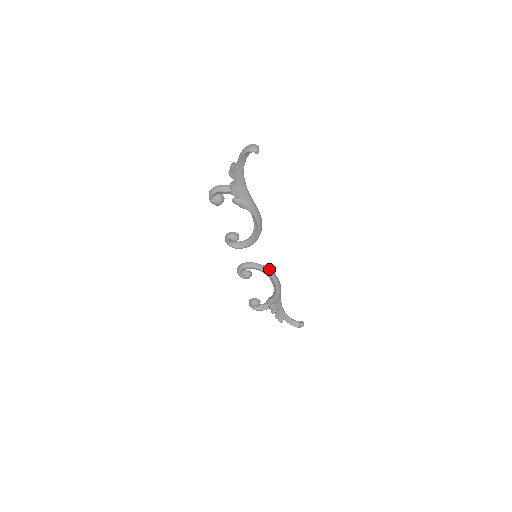
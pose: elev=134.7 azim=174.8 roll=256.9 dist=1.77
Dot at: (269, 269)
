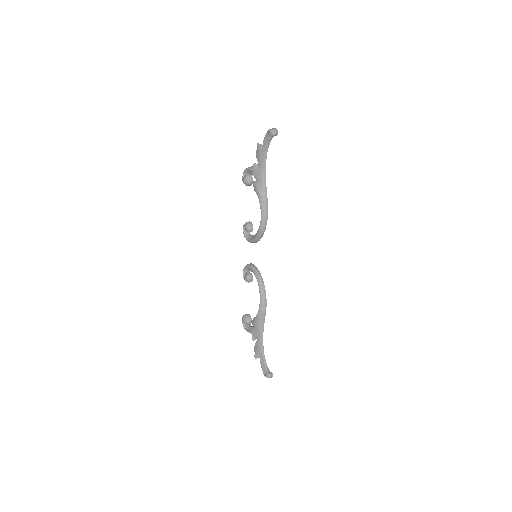
Dot at: (262, 280)
